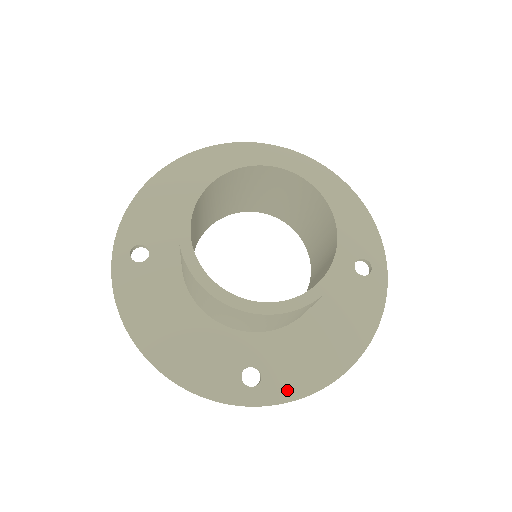
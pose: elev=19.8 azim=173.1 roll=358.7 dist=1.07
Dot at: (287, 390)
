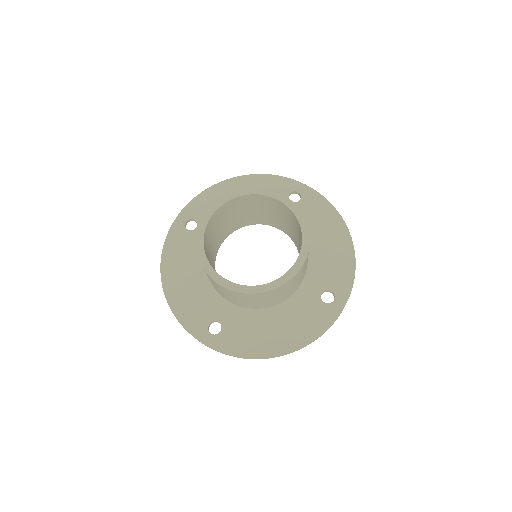
Dot at: (231, 347)
